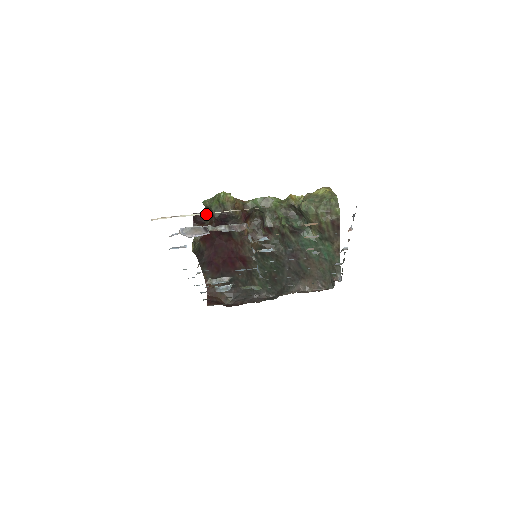
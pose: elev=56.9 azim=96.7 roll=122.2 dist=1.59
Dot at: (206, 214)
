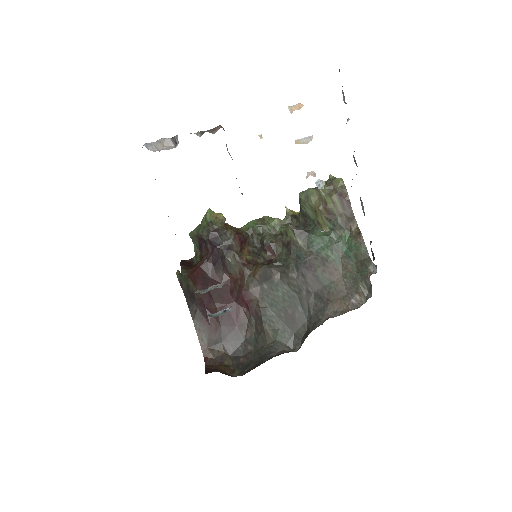
Dot at: (196, 257)
